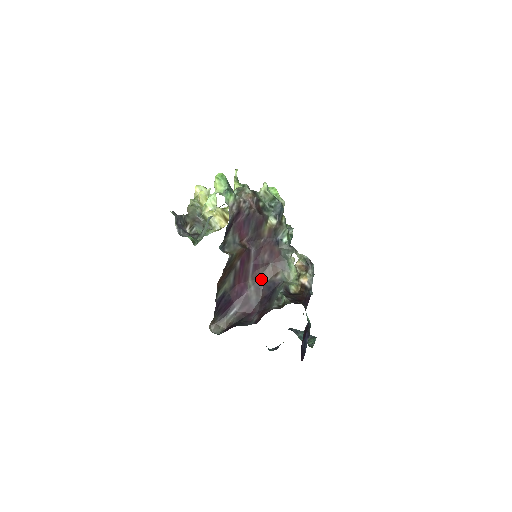
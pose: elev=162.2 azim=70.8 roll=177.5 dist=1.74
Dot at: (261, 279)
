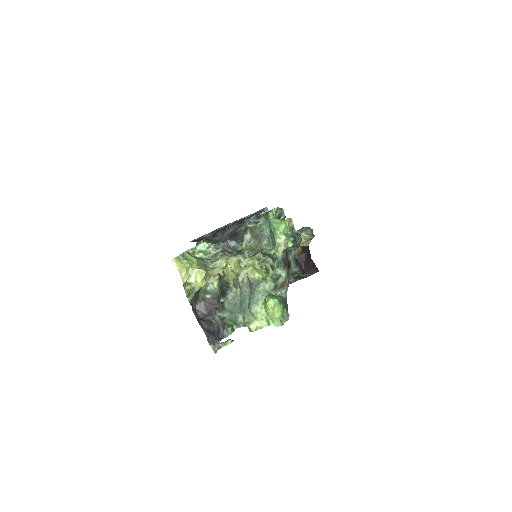
Dot at: occluded
